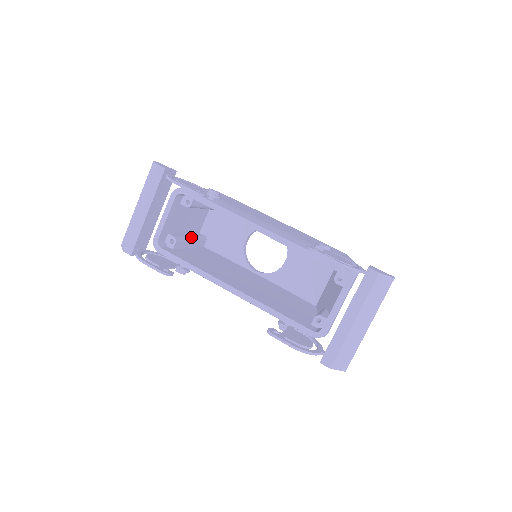
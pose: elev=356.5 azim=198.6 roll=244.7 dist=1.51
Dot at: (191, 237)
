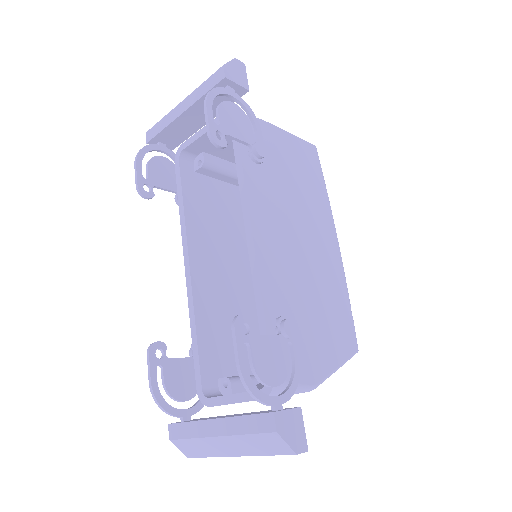
Dot at: occluded
